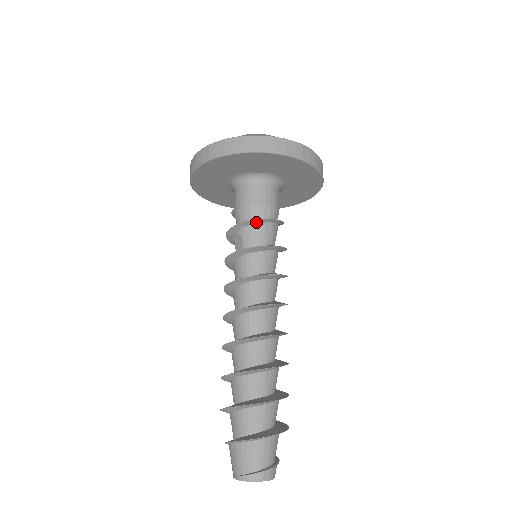
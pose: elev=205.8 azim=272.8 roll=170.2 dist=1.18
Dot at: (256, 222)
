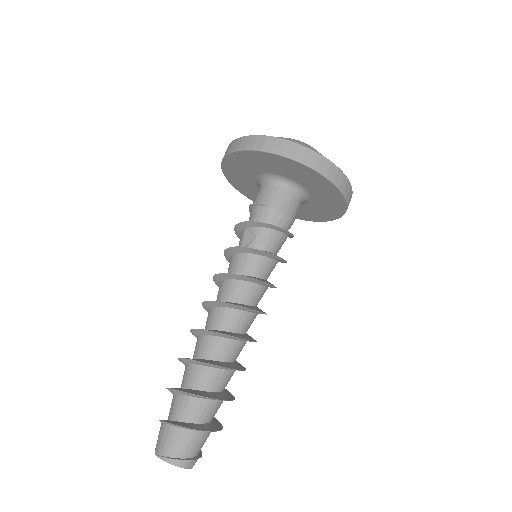
Dot at: (277, 229)
